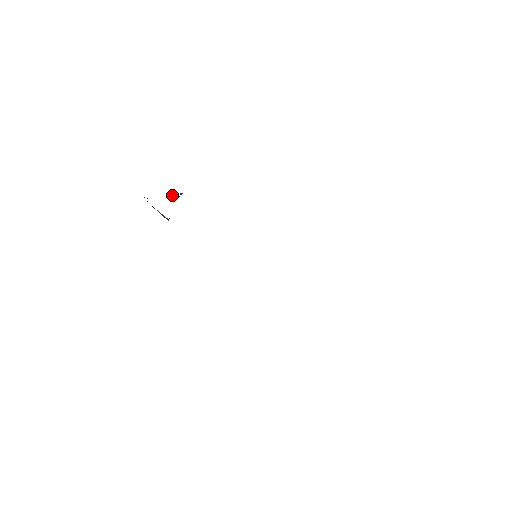
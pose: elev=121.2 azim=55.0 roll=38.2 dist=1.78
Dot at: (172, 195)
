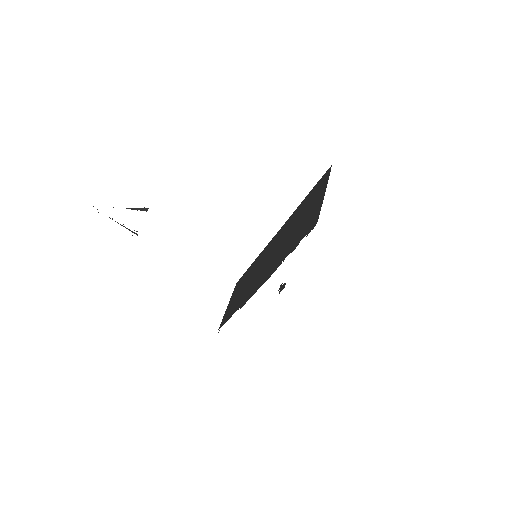
Dot at: (133, 208)
